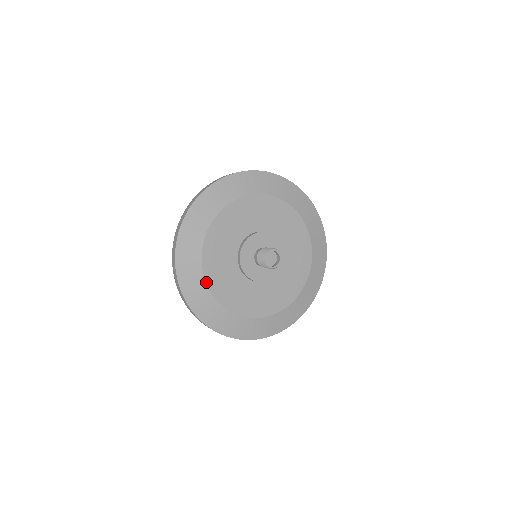
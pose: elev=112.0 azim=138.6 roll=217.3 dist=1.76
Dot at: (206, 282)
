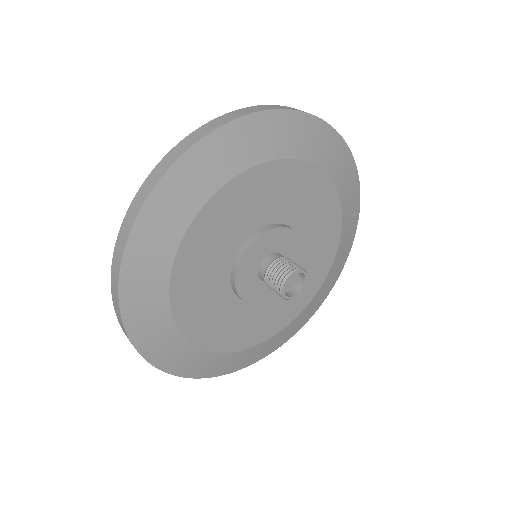
Dot at: (245, 349)
